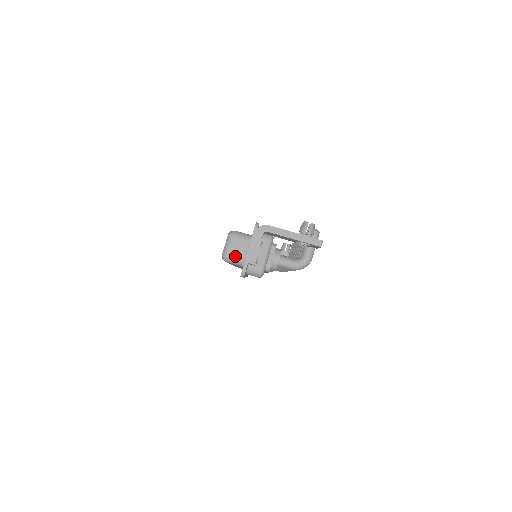
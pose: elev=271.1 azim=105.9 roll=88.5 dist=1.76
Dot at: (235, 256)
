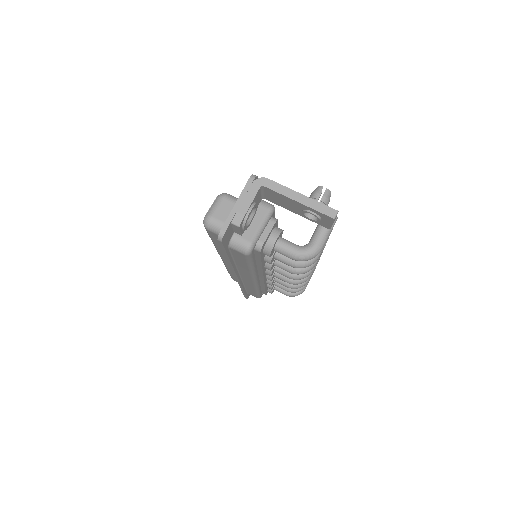
Dot at: (220, 222)
